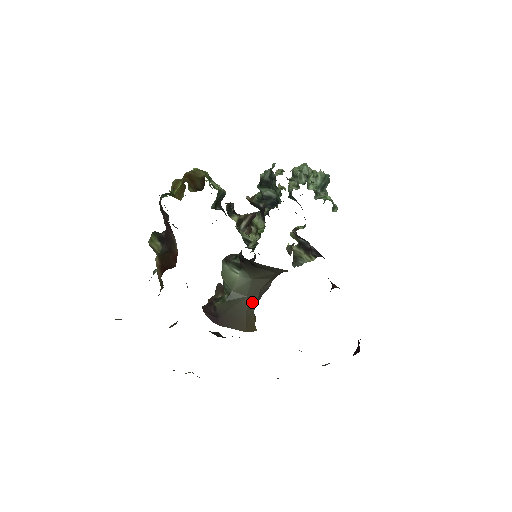
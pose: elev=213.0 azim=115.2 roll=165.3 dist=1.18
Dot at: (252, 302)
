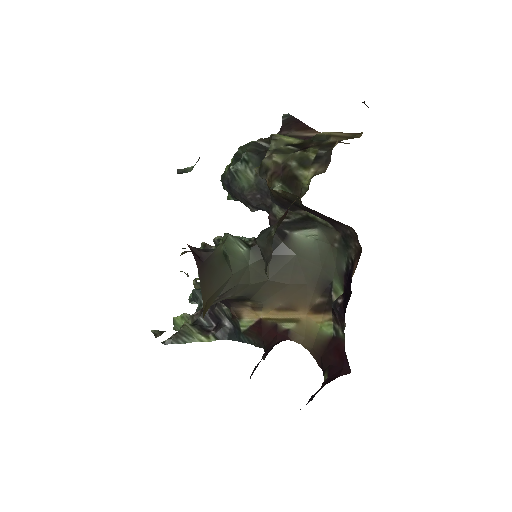
Dot at: (226, 286)
